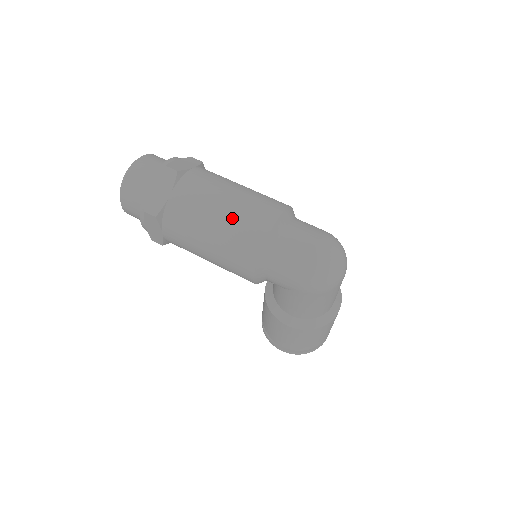
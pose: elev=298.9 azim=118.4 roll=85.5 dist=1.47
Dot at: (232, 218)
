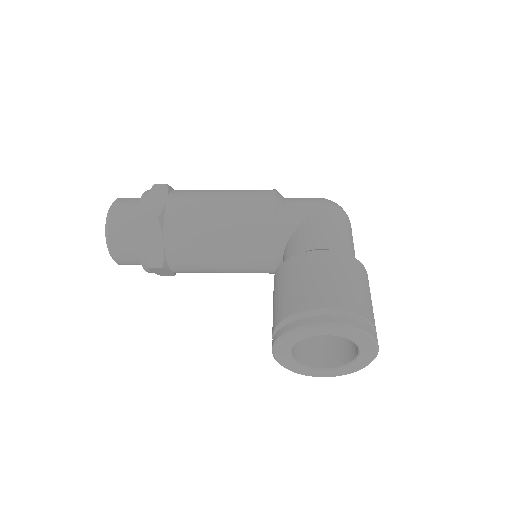
Dot at: occluded
